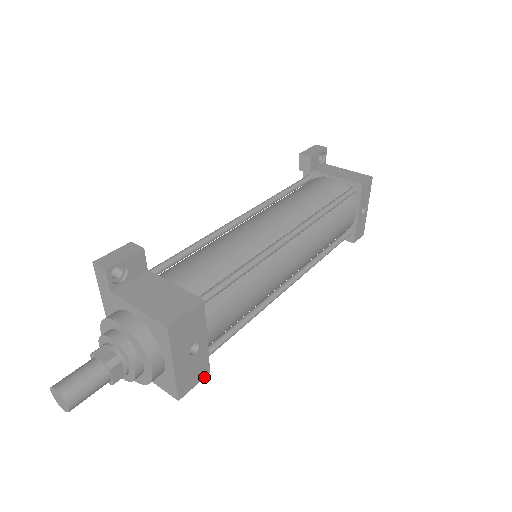
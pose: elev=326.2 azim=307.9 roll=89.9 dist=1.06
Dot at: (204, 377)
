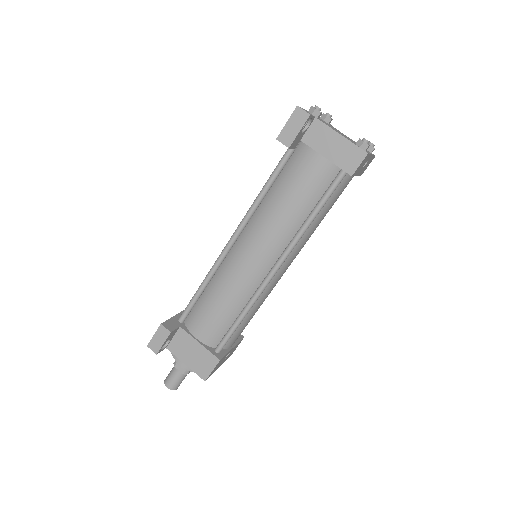
Dot at: occluded
